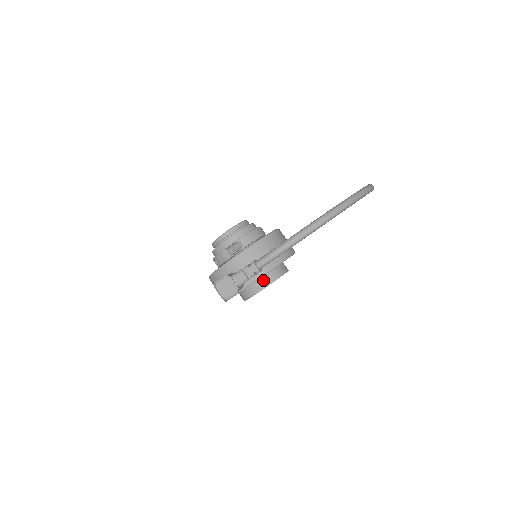
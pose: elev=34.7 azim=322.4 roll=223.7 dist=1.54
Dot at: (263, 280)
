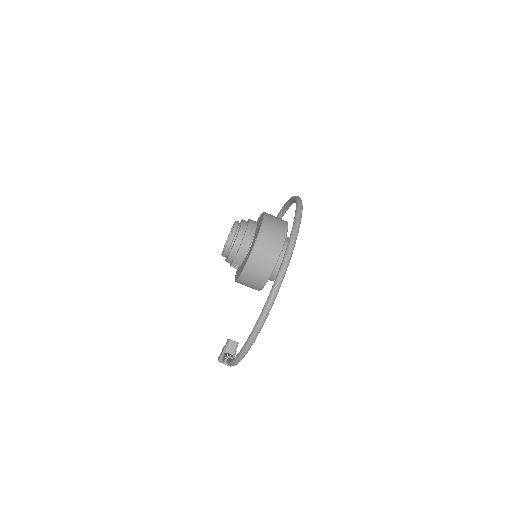
Dot at: (269, 278)
